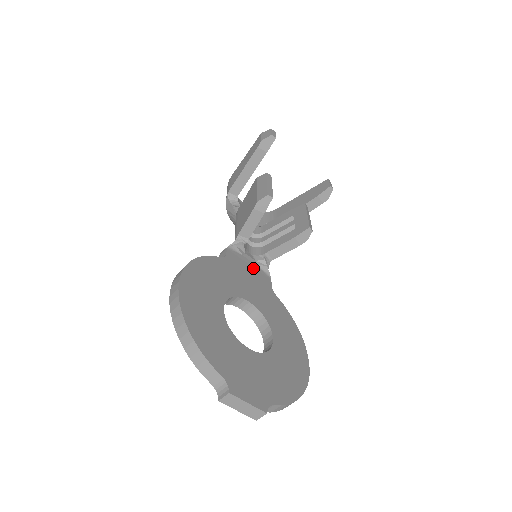
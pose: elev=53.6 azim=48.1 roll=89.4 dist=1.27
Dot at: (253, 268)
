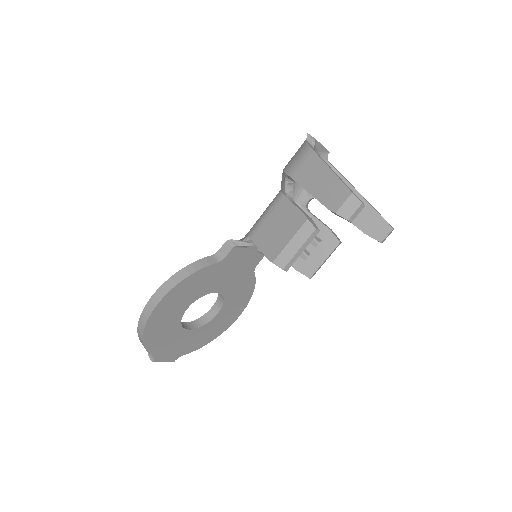
Dot at: (249, 256)
